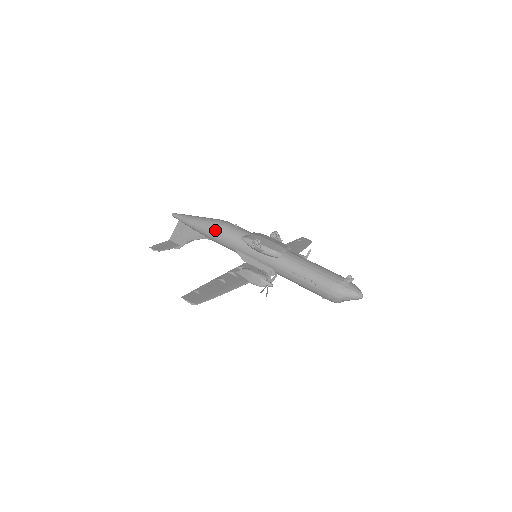
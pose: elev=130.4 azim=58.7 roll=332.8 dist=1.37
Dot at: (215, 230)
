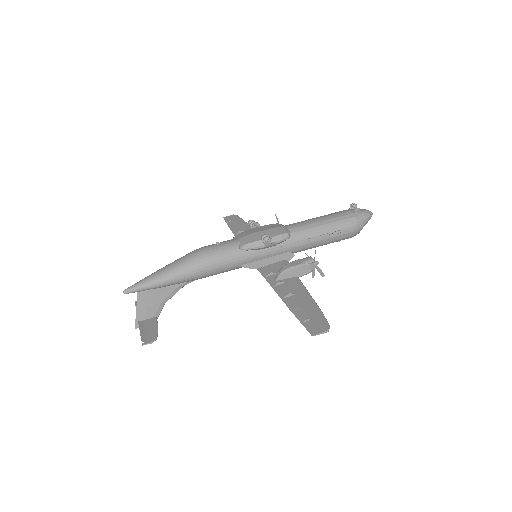
Dot at: (204, 264)
